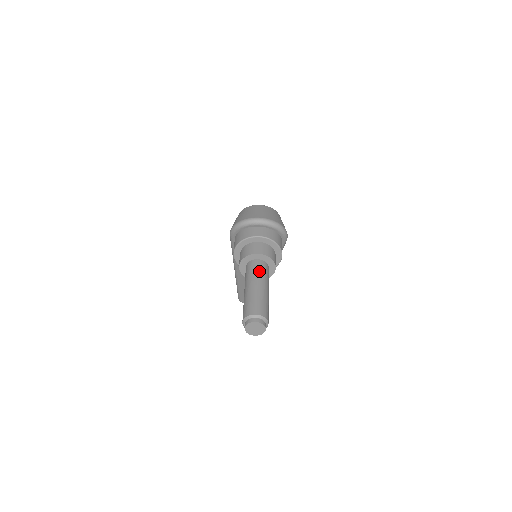
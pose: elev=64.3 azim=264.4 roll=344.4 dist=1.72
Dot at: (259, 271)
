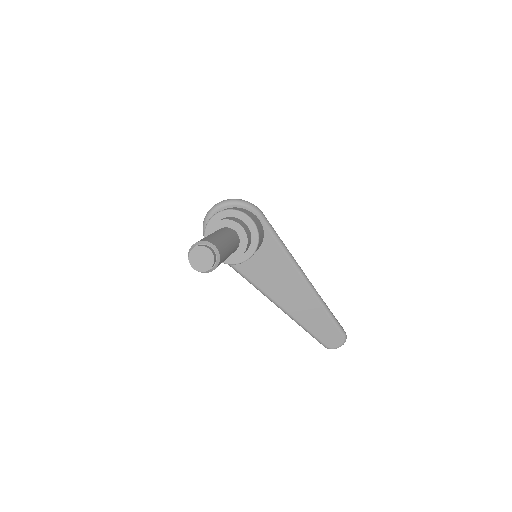
Dot at: occluded
